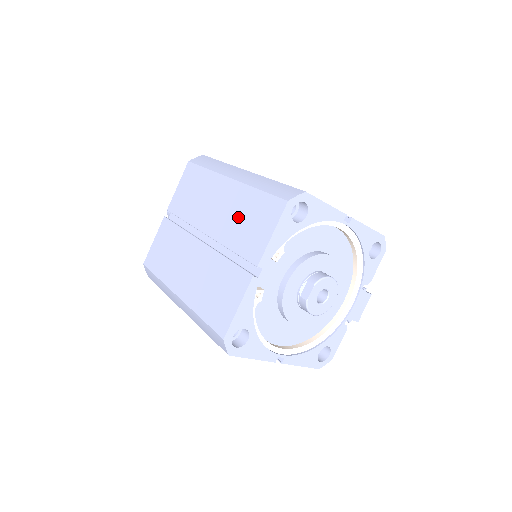
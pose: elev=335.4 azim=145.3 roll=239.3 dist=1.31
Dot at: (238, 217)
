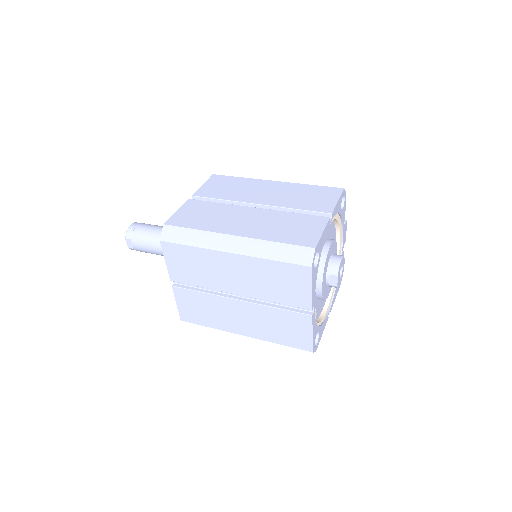
Dot at: (265, 281)
